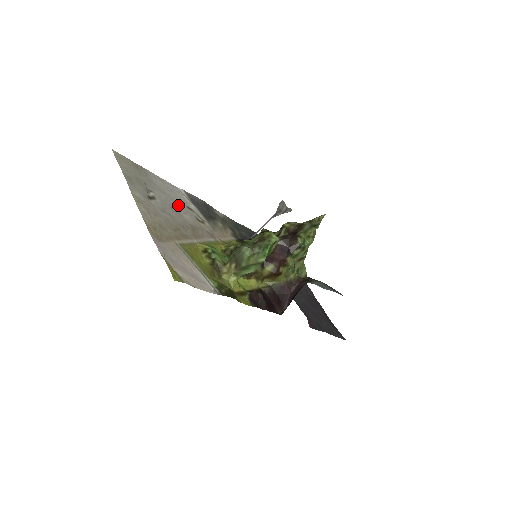
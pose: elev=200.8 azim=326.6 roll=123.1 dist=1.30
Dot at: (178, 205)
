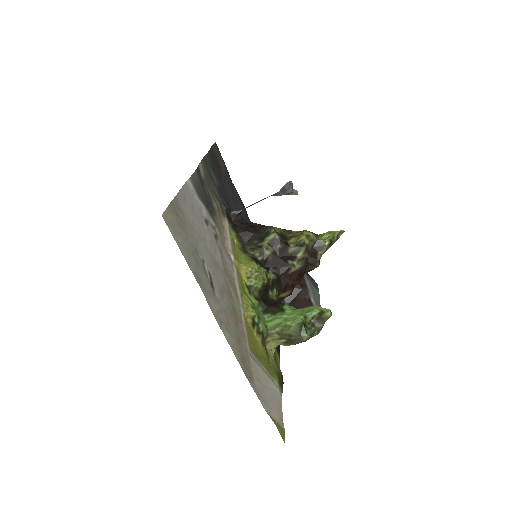
Dot at: (208, 240)
